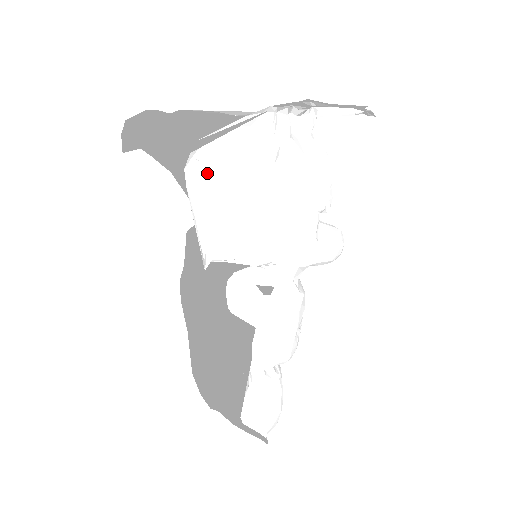
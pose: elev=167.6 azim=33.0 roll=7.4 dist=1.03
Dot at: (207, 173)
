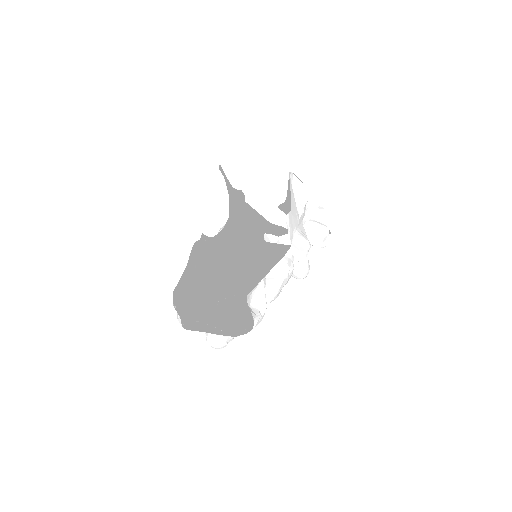
Dot at: (291, 184)
